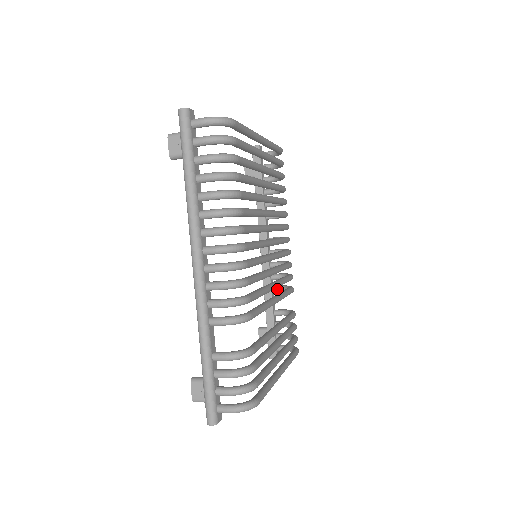
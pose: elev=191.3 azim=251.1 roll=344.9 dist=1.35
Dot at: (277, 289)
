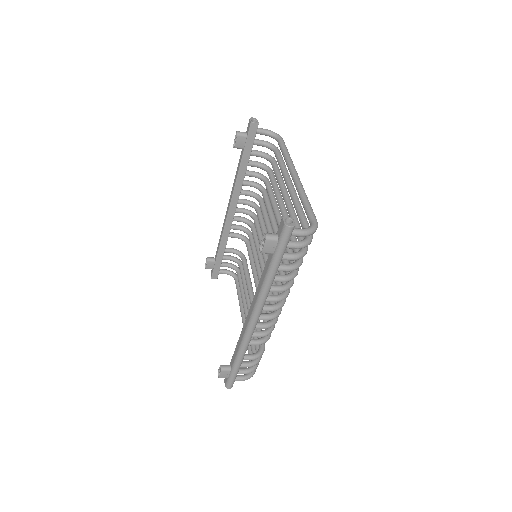
Dot at: (233, 237)
